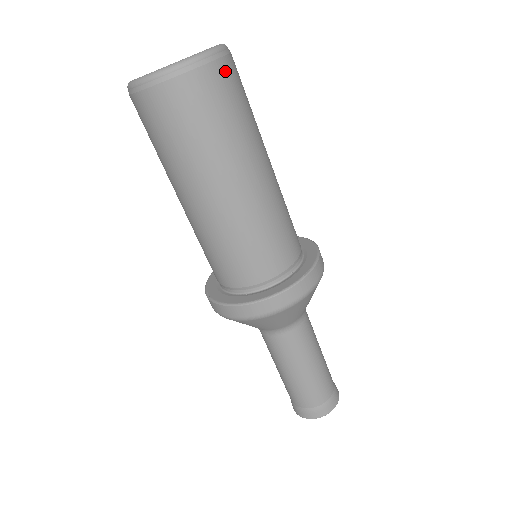
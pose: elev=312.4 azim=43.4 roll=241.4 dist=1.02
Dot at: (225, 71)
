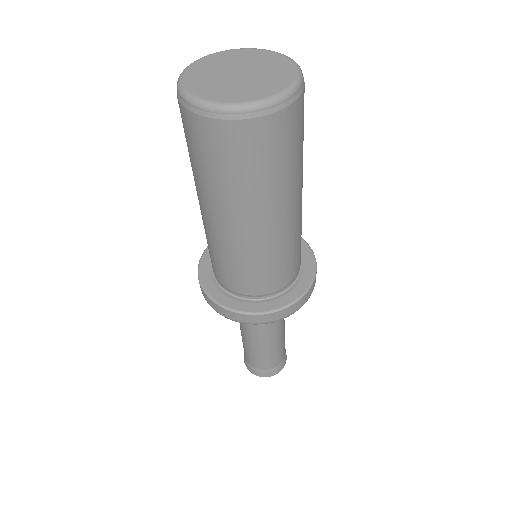
Dot at: (267, 129)
